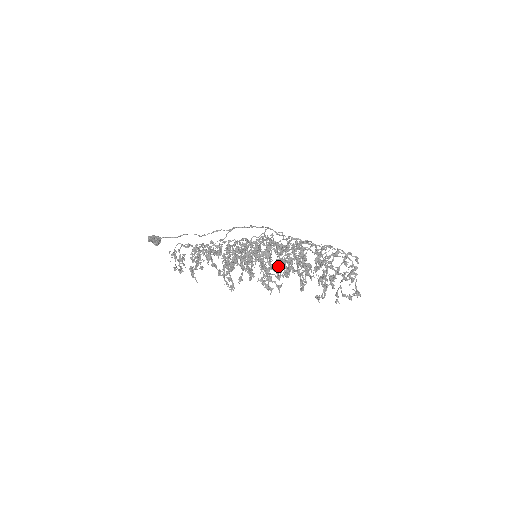
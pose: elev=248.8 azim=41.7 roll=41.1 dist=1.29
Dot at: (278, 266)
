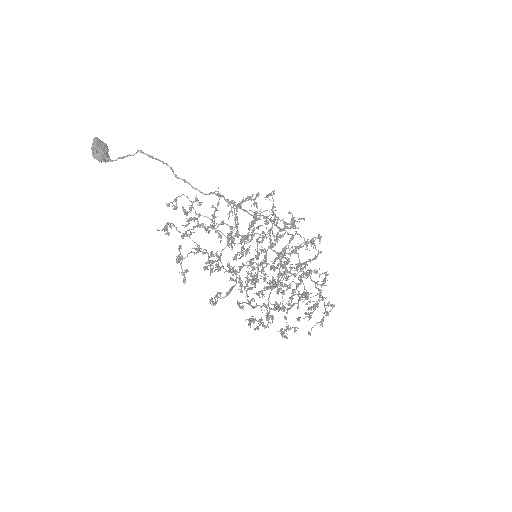
Dot at: (279, 282)
